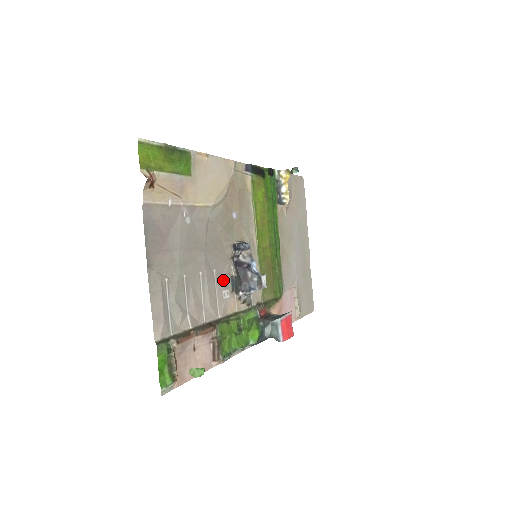
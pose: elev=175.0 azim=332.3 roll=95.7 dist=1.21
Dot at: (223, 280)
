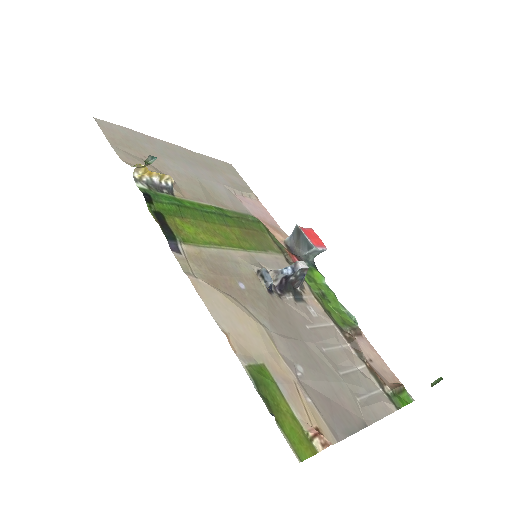
Dot at: (306, 315)
